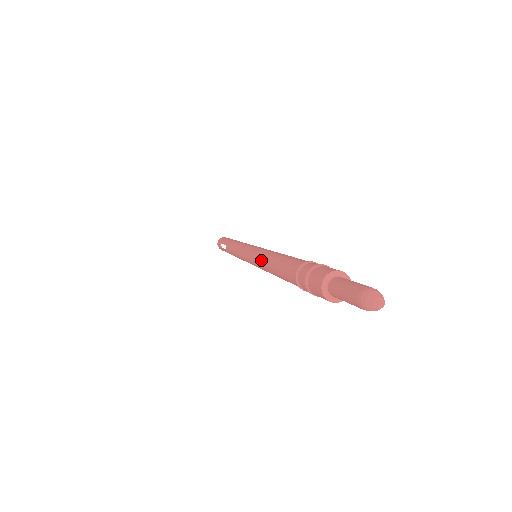
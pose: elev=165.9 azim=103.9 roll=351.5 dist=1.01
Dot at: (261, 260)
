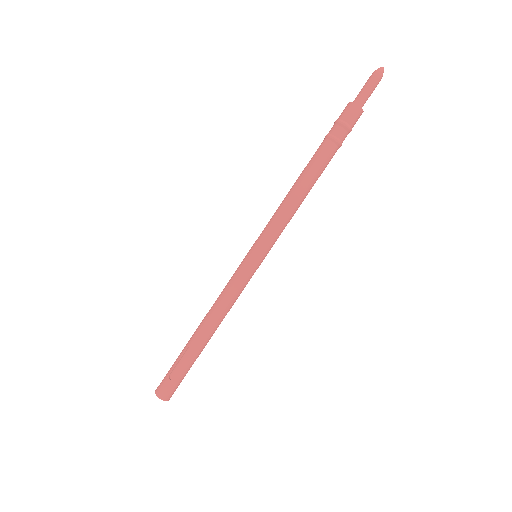
Dot at: (281, 209)
